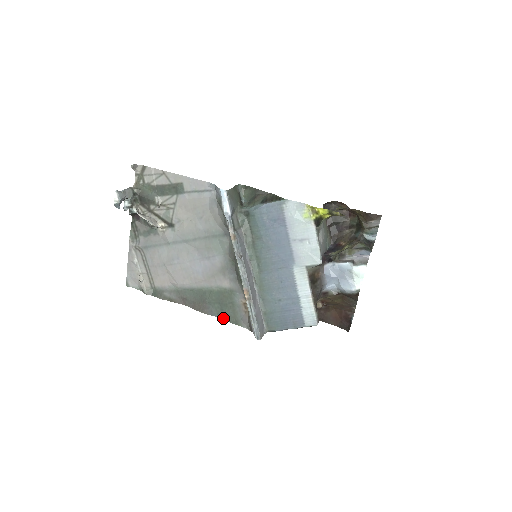
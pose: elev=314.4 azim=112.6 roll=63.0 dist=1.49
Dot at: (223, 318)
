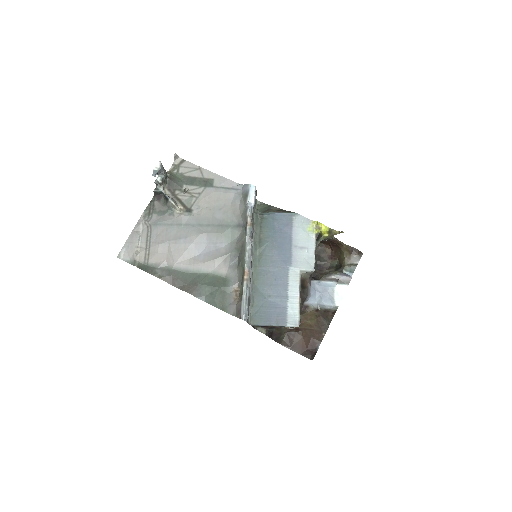
Dot at: (210, 302)
